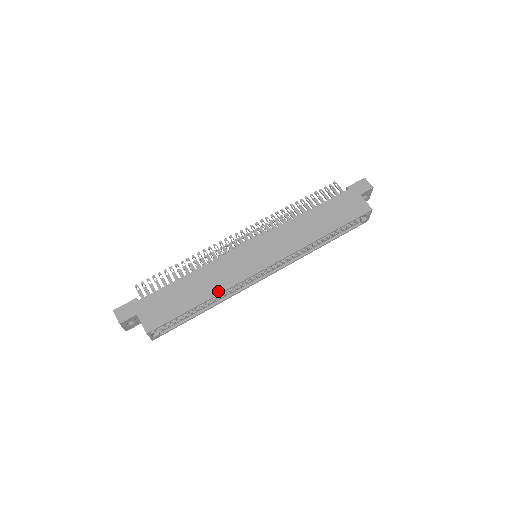
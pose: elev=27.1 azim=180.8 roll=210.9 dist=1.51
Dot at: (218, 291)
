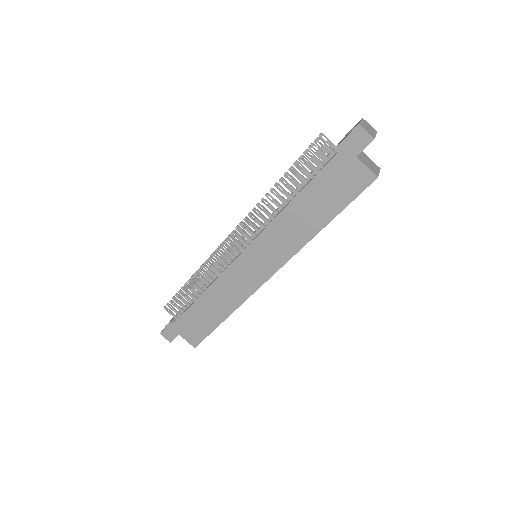
Dot at: (234, 308)
